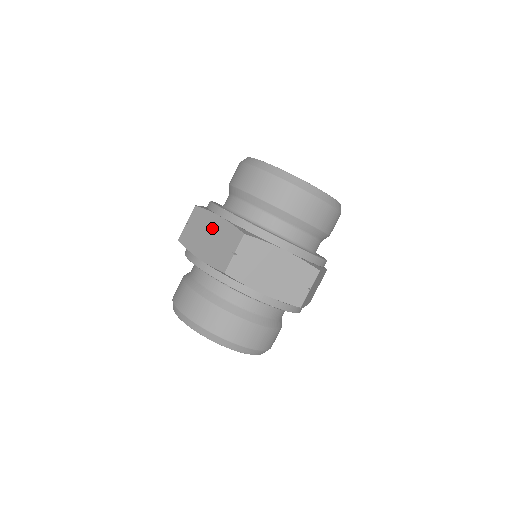
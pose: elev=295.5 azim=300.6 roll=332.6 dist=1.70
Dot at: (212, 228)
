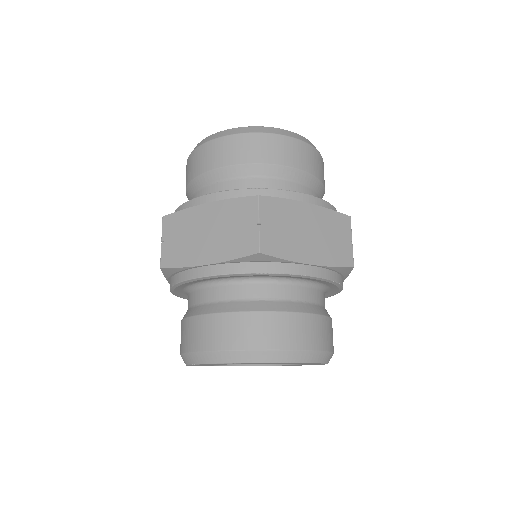
Dot at: (205, 221)
